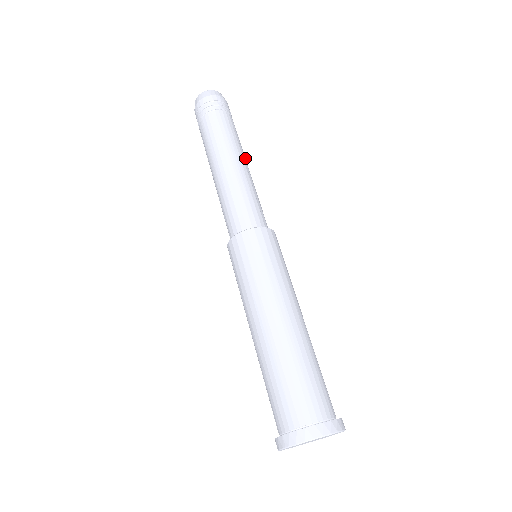
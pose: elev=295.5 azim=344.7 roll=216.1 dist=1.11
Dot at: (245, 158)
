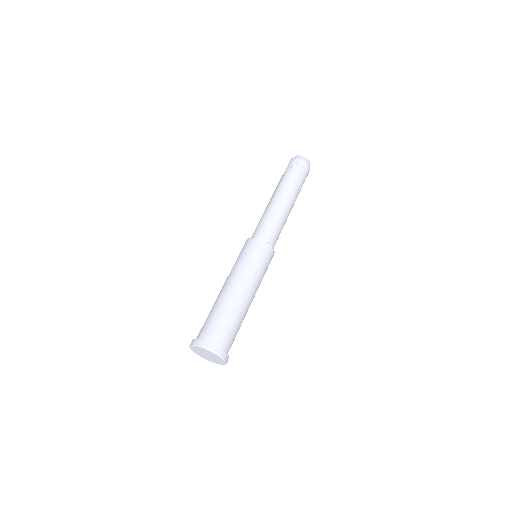
Dot at: (289, 198)
